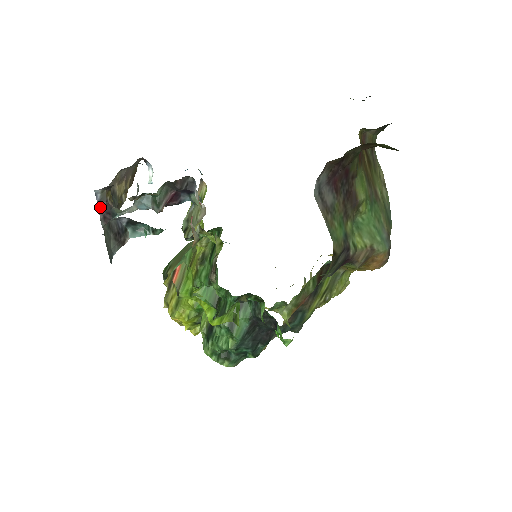
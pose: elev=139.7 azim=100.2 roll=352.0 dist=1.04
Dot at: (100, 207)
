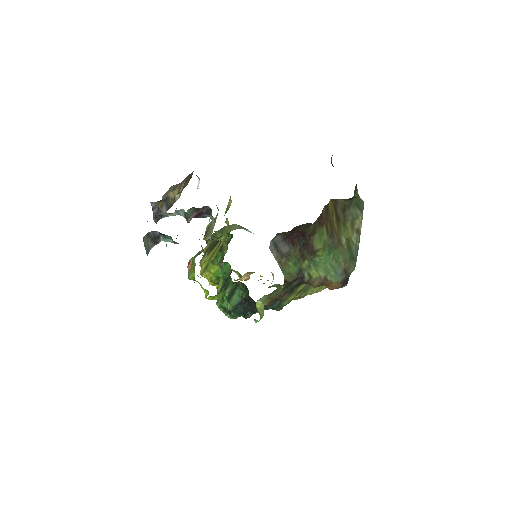
Dot at: (154, 211)
